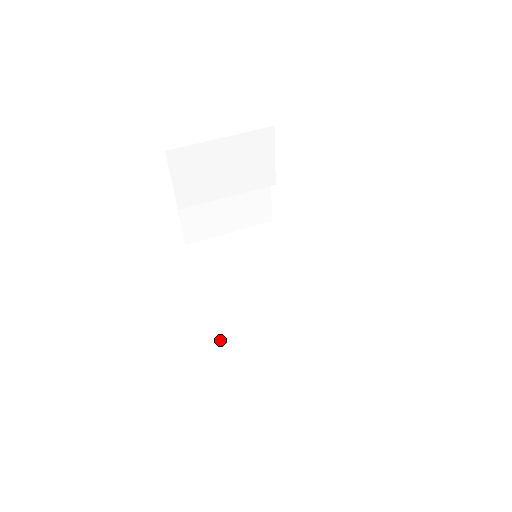
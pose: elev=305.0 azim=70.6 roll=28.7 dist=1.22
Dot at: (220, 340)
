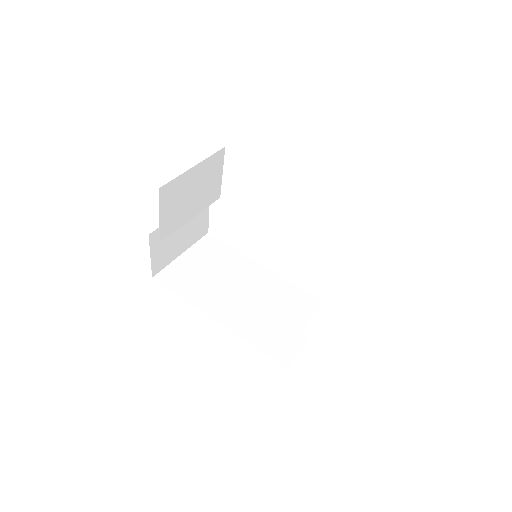
Dot at: (246, 338)
